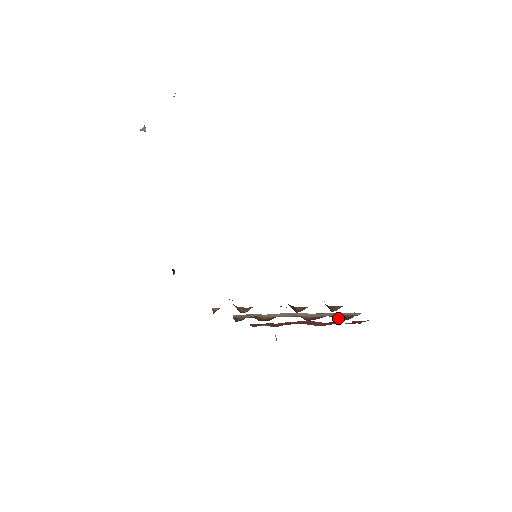
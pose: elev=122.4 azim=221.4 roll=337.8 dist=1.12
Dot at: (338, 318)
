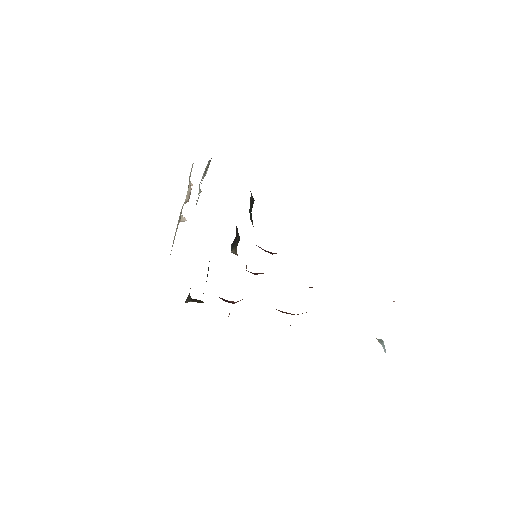
Dot at: occluded
